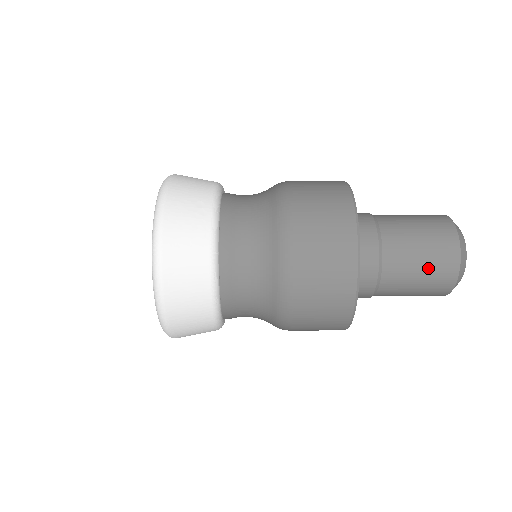
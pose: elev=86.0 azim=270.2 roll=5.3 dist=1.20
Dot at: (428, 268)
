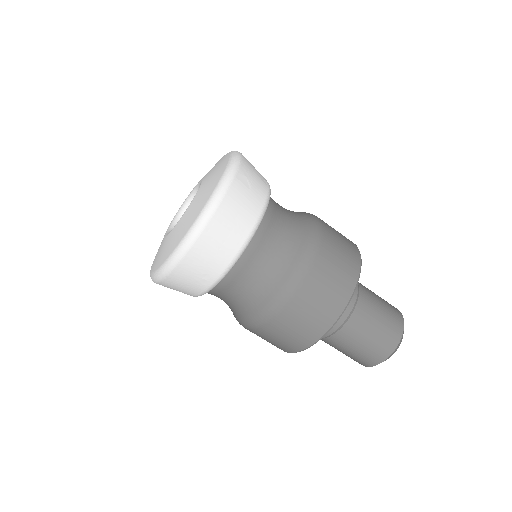
Dot at: (343, 353)
